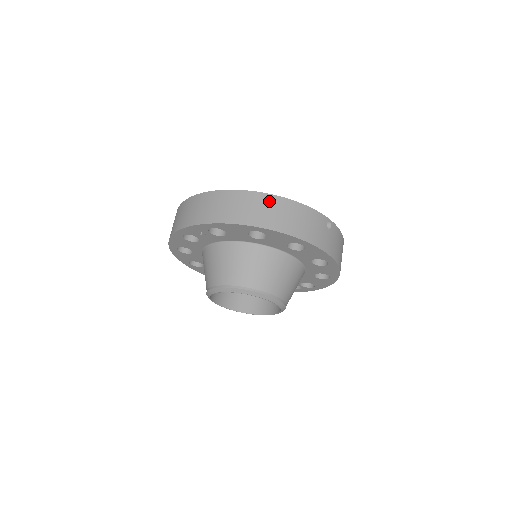
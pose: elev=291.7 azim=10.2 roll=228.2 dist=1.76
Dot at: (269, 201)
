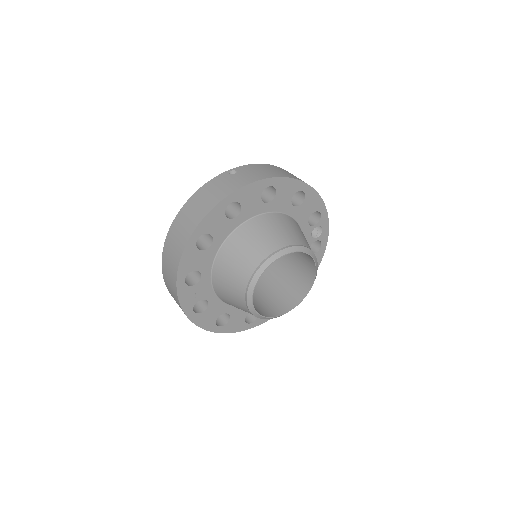
Dot at: (180, 219)
